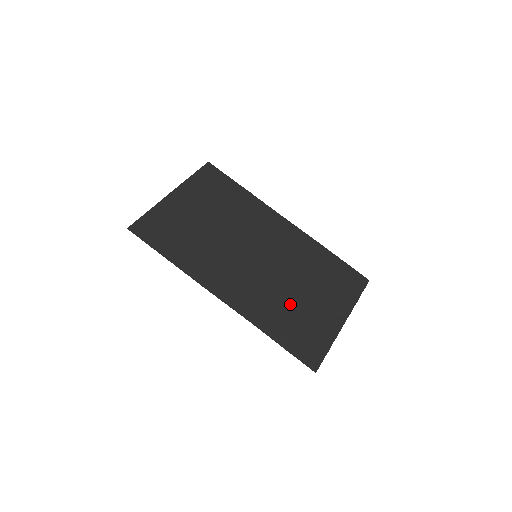
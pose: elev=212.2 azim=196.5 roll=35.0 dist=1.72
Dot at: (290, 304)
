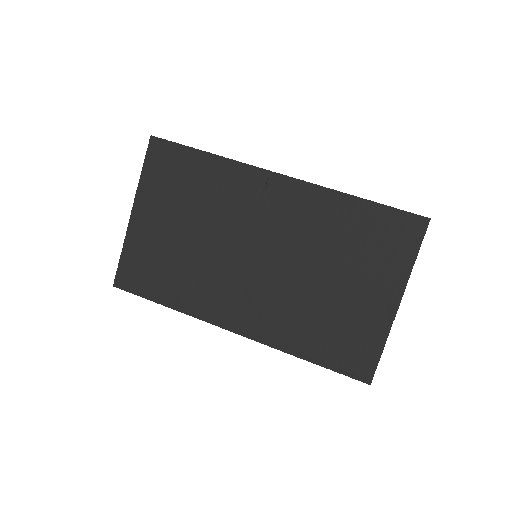
Dot at: (317, 307)
